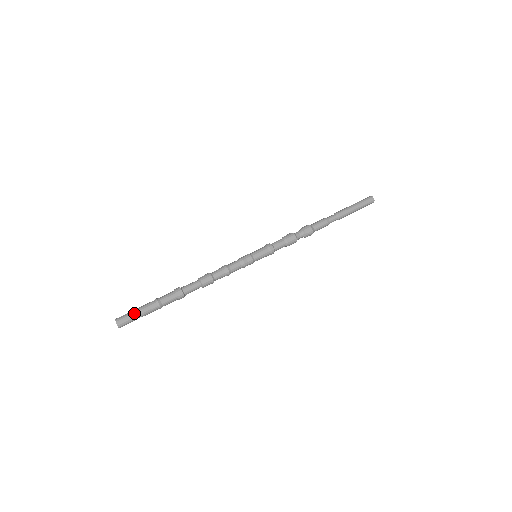
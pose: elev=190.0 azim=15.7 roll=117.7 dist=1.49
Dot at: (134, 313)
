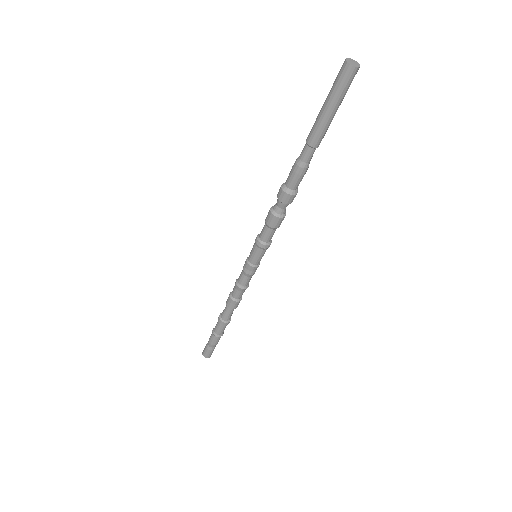
Dot at: (207, 346)
